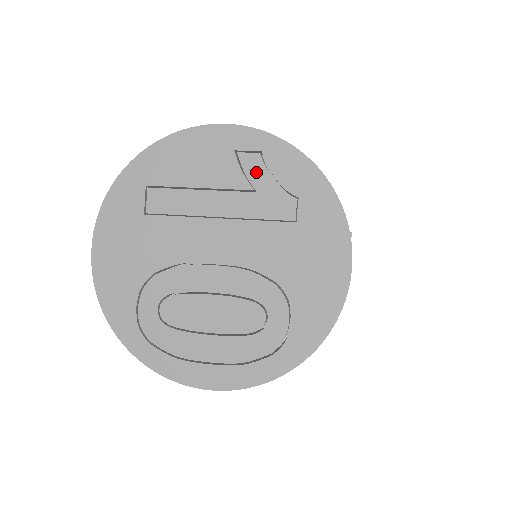
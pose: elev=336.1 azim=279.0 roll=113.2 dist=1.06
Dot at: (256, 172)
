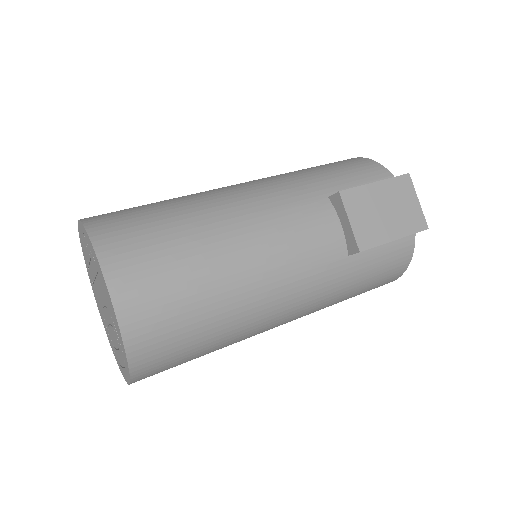
Dot at: (87, 246)
